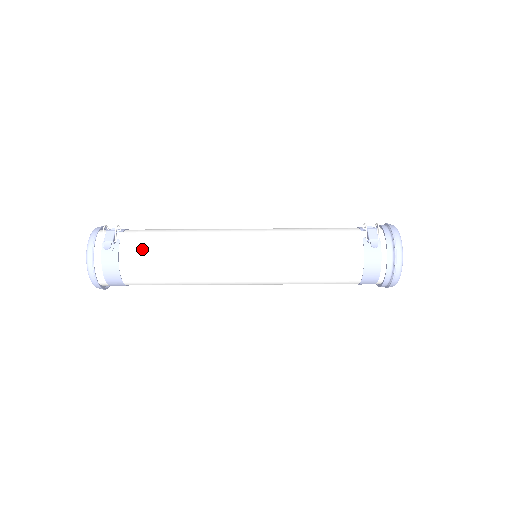
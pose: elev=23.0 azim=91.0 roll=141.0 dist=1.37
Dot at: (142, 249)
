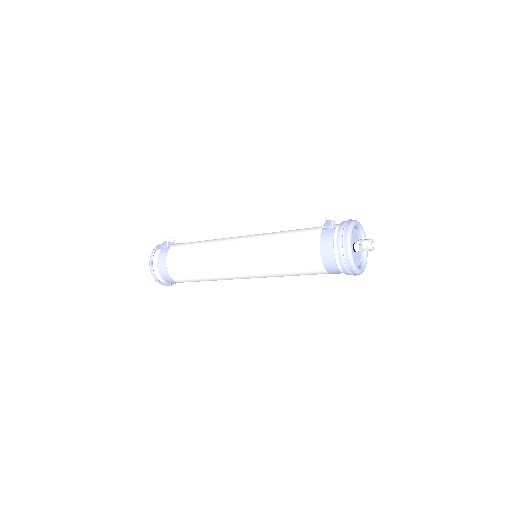
Dot at: (180, 250)
